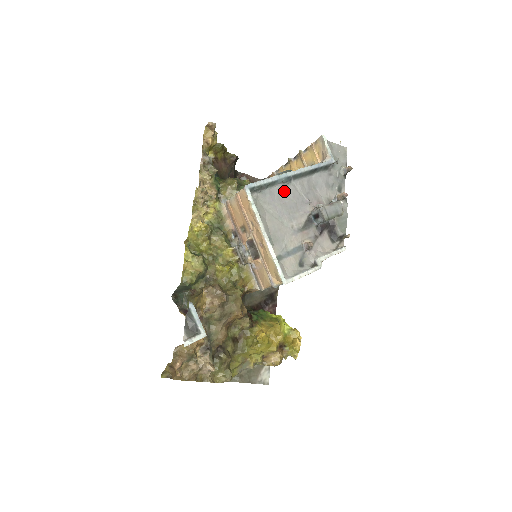
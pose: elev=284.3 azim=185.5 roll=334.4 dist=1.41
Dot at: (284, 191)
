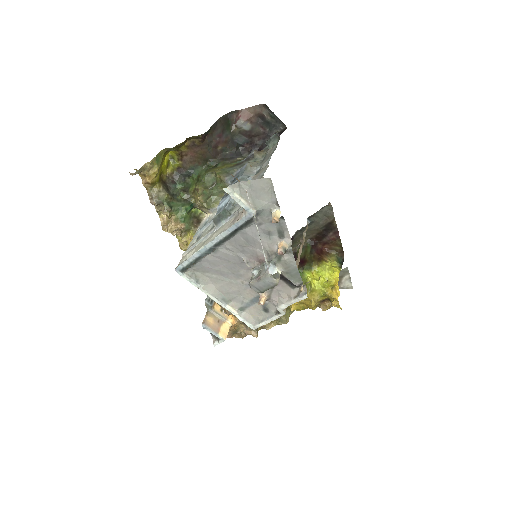
Dot at: (216, 257)
